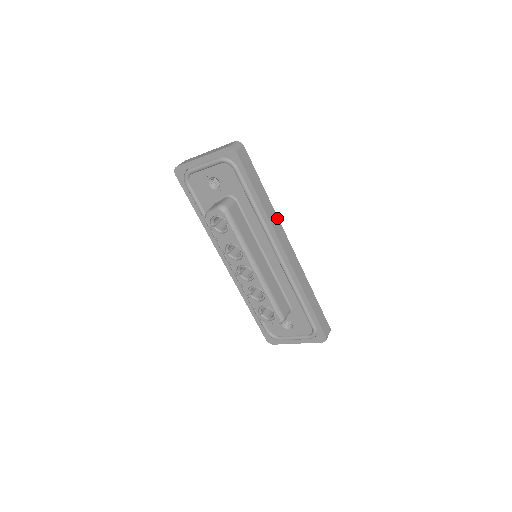
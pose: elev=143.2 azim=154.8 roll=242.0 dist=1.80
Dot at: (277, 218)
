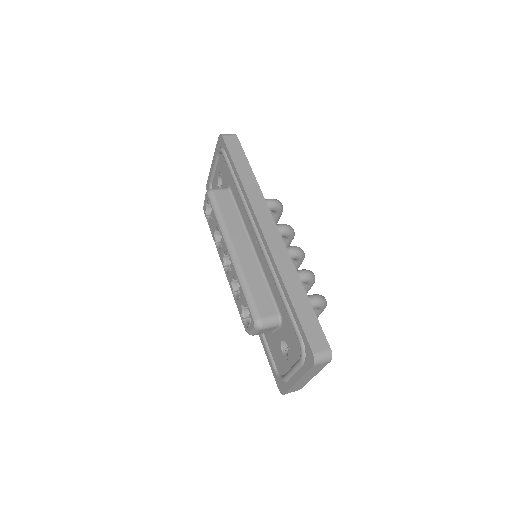
Dot at: (262, 197)
